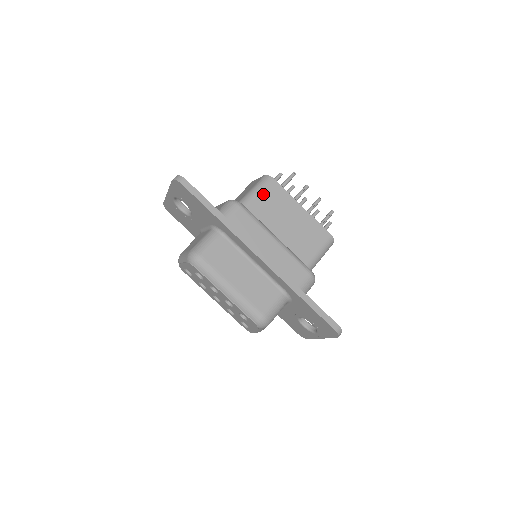
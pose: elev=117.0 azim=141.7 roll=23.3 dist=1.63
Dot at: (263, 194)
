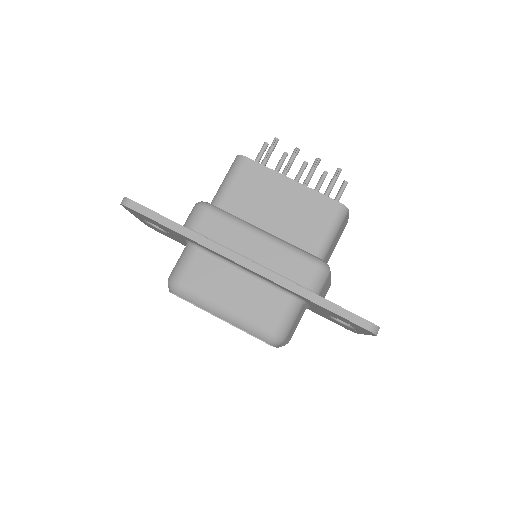
Dot at: (237, 181)
